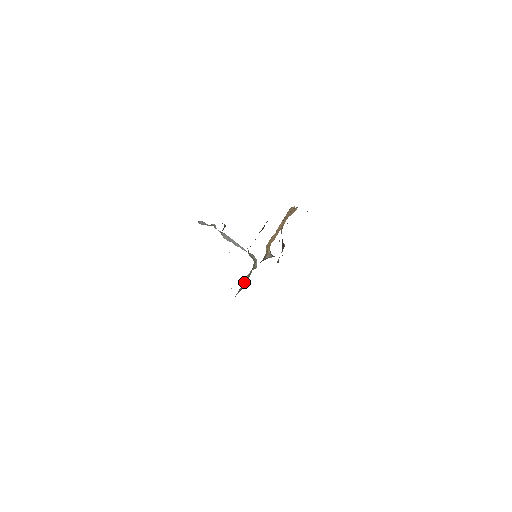
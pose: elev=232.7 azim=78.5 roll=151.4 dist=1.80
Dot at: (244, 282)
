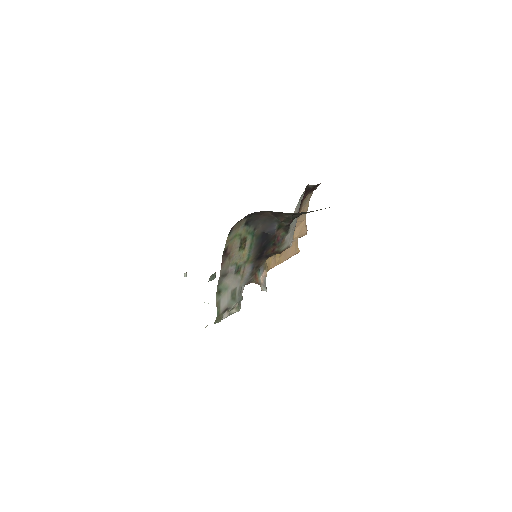
Dot at: (228, 295)
